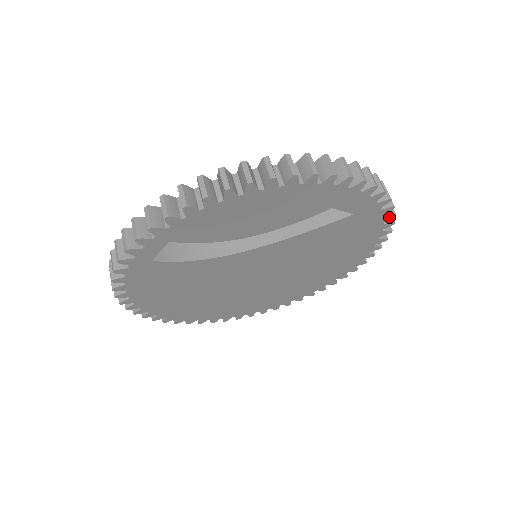
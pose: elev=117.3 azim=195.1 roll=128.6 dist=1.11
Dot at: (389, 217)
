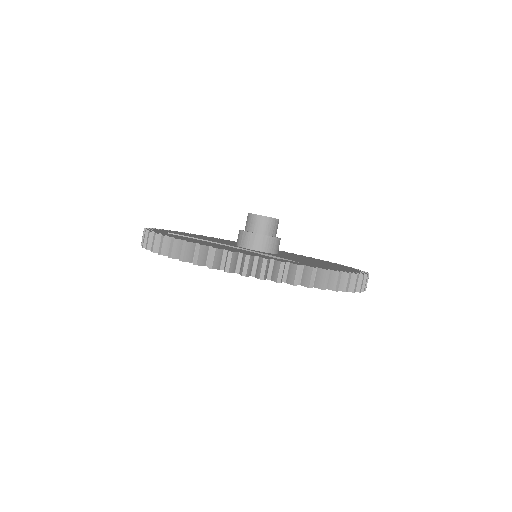
Dot at: (341, 290)
